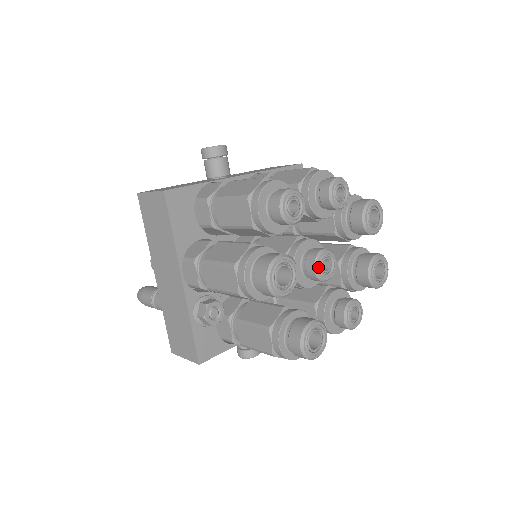
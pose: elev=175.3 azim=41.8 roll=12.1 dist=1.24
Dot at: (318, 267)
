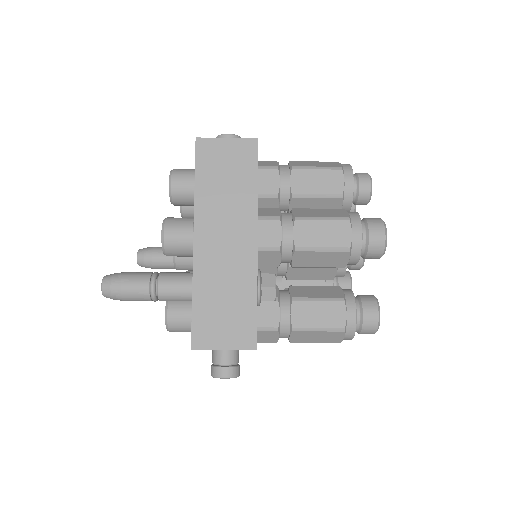
Dot at: occluded
